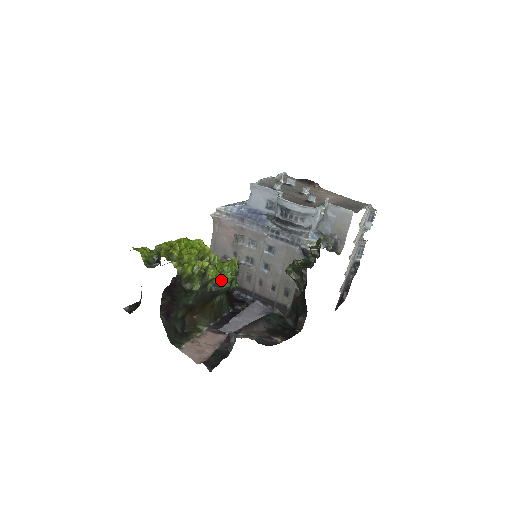
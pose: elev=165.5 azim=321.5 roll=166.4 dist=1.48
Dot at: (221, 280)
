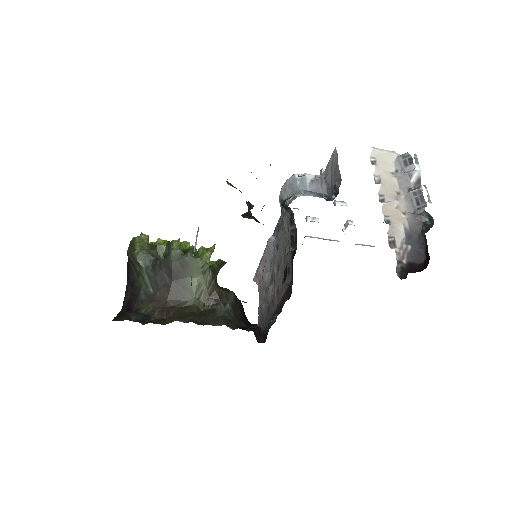
Dot at: (168, 245)
